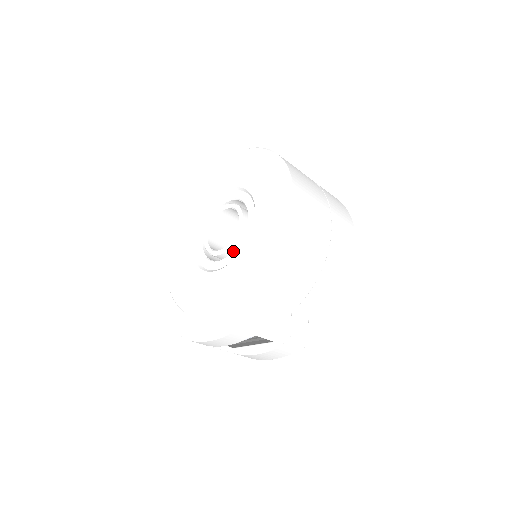
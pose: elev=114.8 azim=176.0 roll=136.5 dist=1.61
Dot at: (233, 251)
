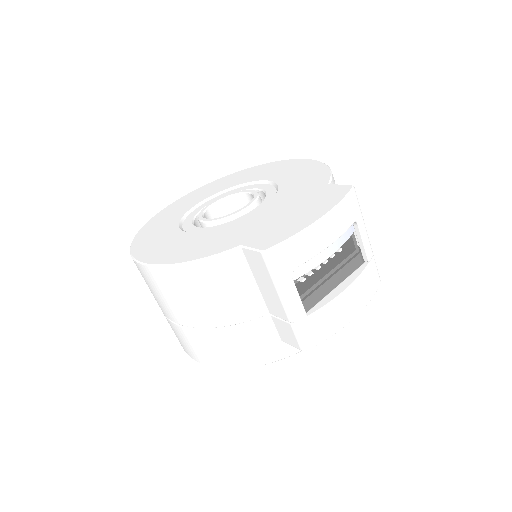
Dot at: (264, 199)
